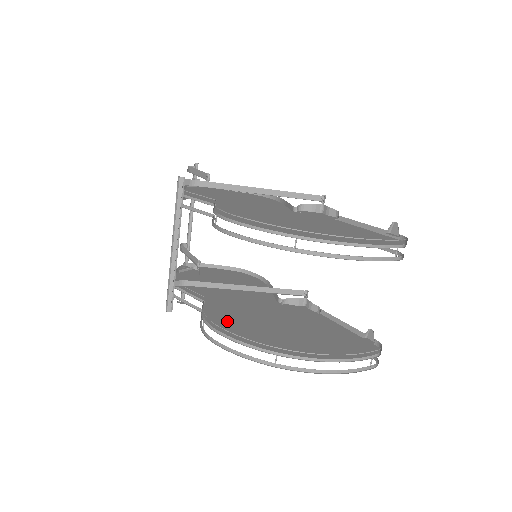
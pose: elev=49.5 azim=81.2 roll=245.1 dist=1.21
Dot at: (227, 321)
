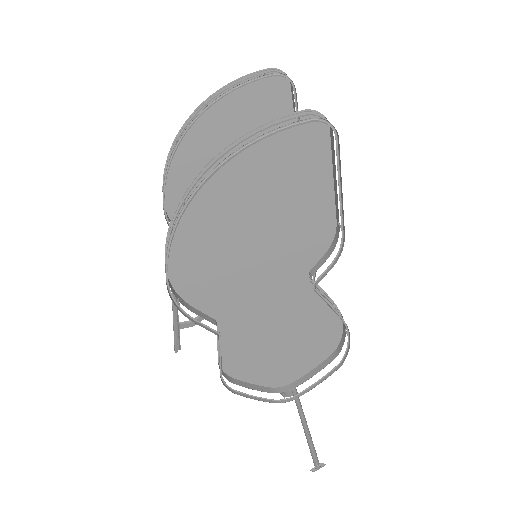
Dot at: (198, 279)
